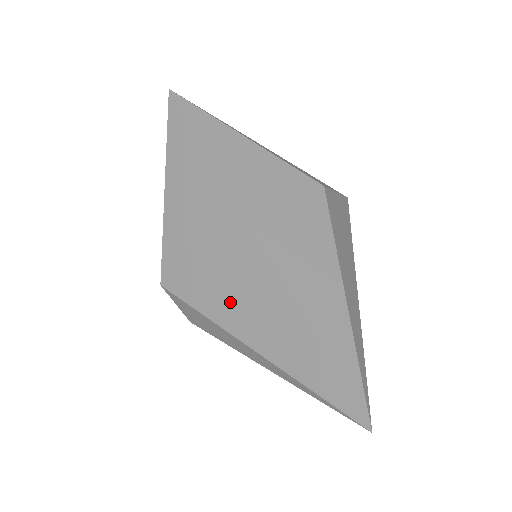
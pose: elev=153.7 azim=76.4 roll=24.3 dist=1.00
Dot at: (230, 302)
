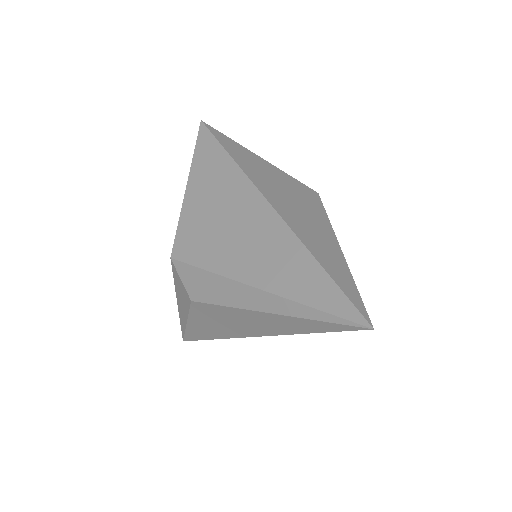
Dot at: (238, 254)
